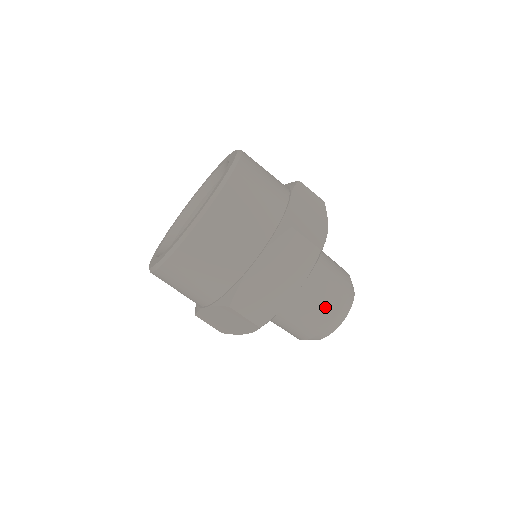
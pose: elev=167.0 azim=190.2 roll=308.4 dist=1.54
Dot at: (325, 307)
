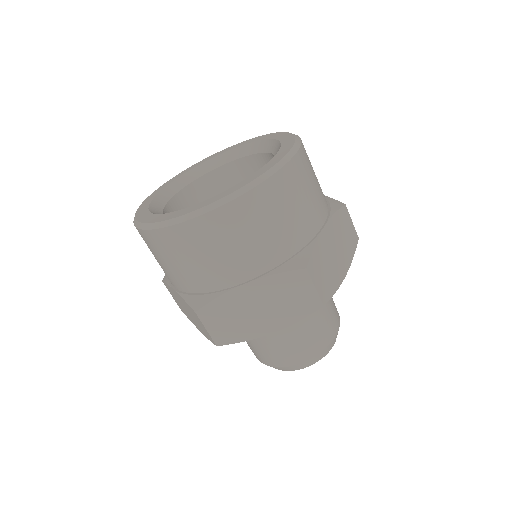
Dot at: (333, 316)
